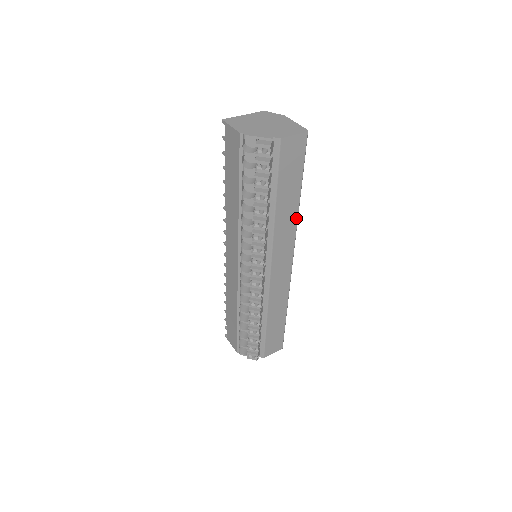
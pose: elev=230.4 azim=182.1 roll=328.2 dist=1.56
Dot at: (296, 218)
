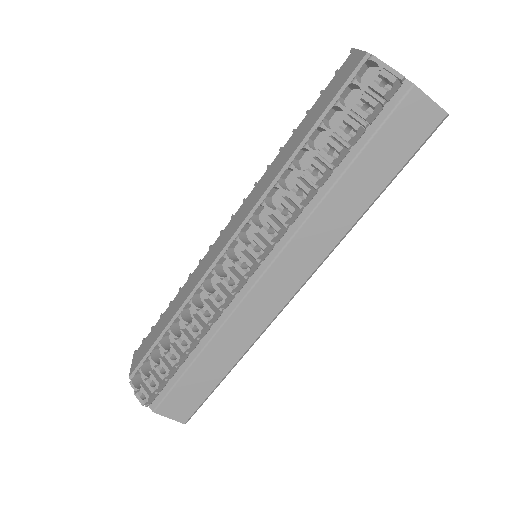
Dot at: (345, 230)
